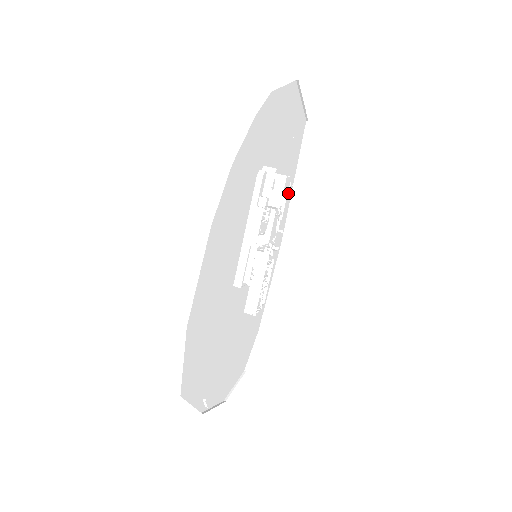
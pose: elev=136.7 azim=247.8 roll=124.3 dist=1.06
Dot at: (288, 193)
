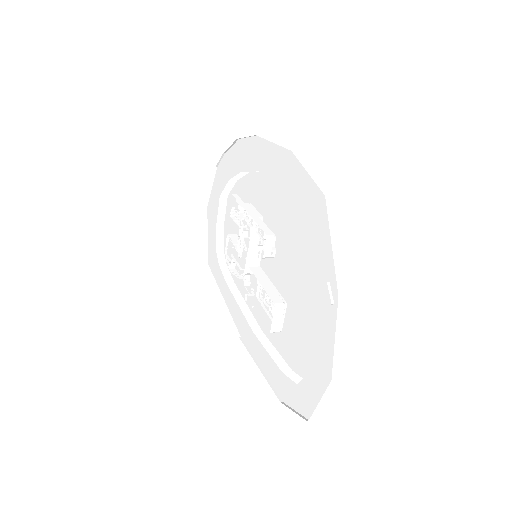
Dot at: (235, 266)
